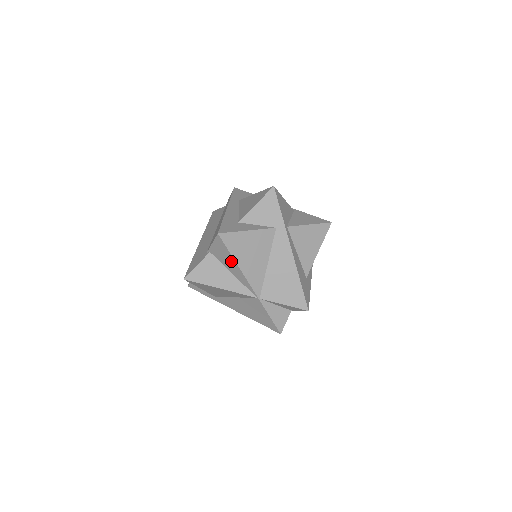
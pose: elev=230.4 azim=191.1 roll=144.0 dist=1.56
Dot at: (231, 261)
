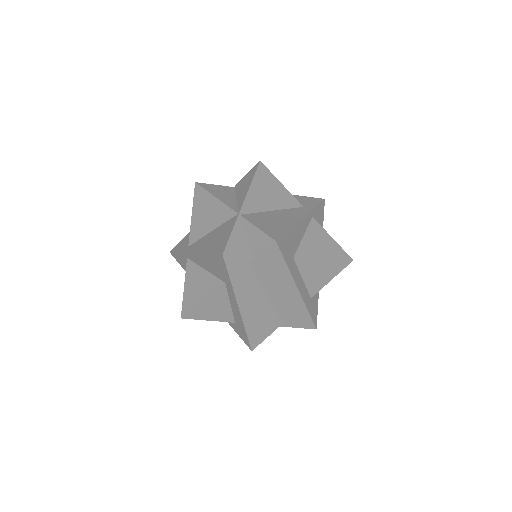
Dot at: (248, 183)
